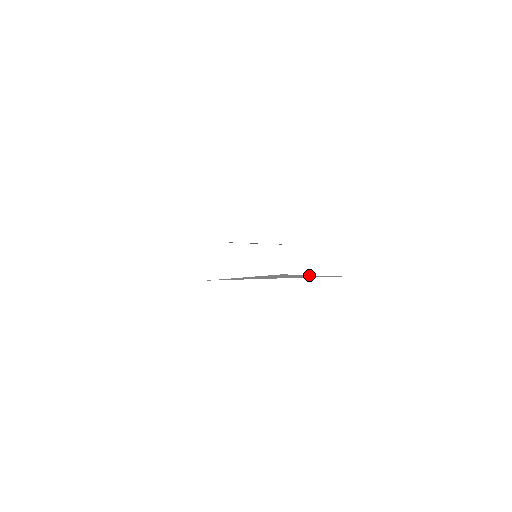
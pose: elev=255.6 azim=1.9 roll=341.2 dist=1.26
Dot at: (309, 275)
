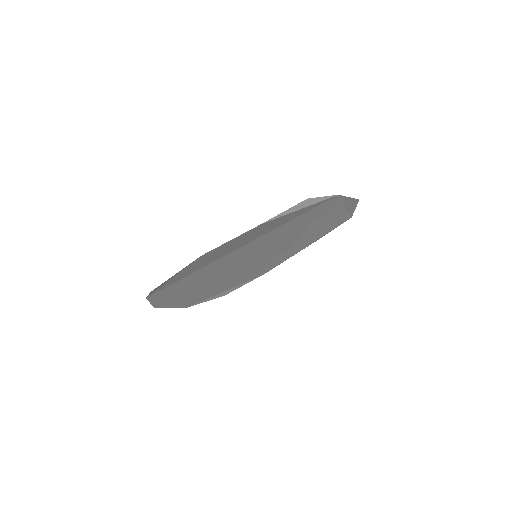
Dot at: (321, 197)
